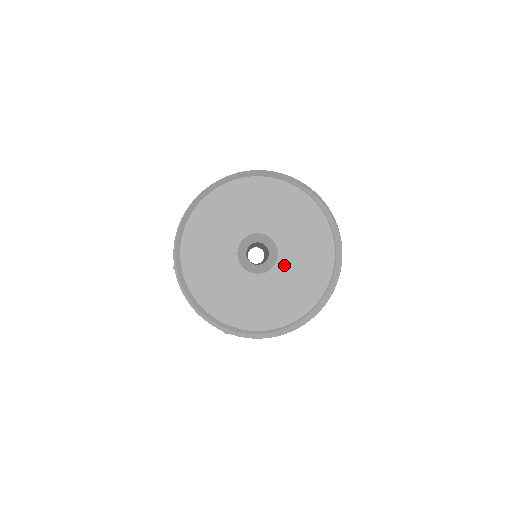
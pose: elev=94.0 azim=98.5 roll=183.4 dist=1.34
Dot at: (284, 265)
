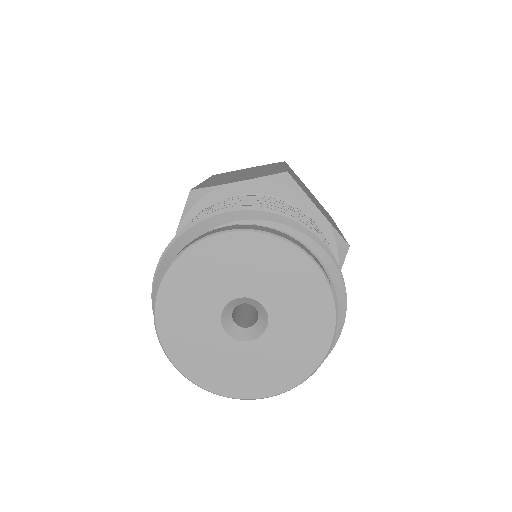
Dot at: (276, 332)
